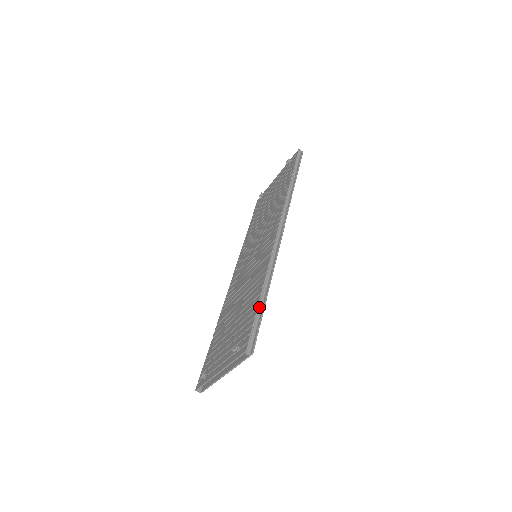
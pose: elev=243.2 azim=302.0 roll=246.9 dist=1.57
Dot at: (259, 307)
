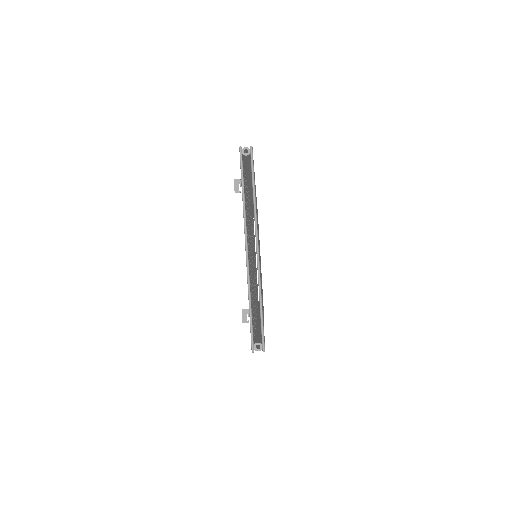
Dot at: occluded
